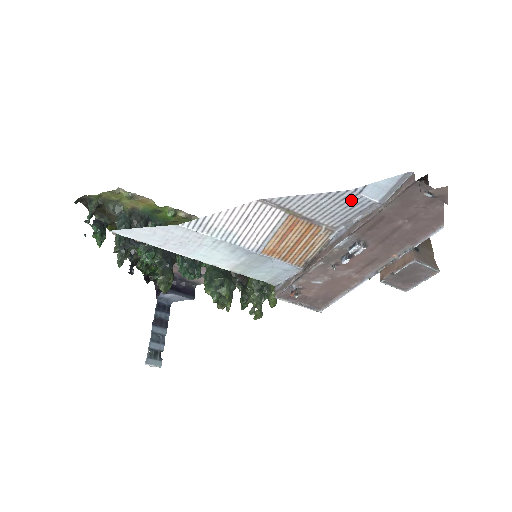
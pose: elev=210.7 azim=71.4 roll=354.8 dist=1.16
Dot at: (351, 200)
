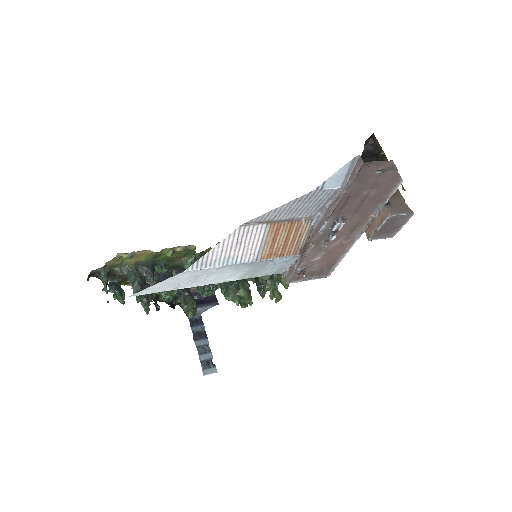
Dot at: (317, 196)
